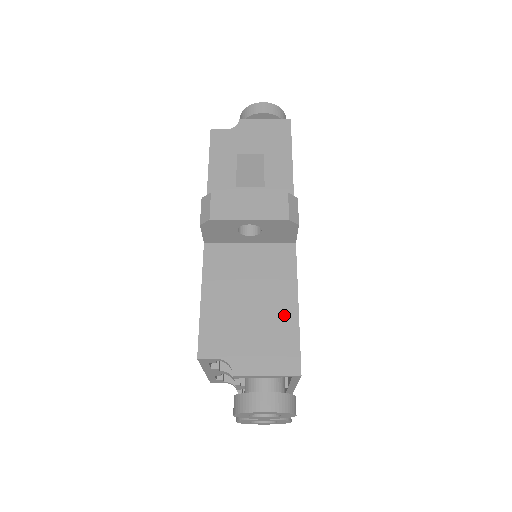
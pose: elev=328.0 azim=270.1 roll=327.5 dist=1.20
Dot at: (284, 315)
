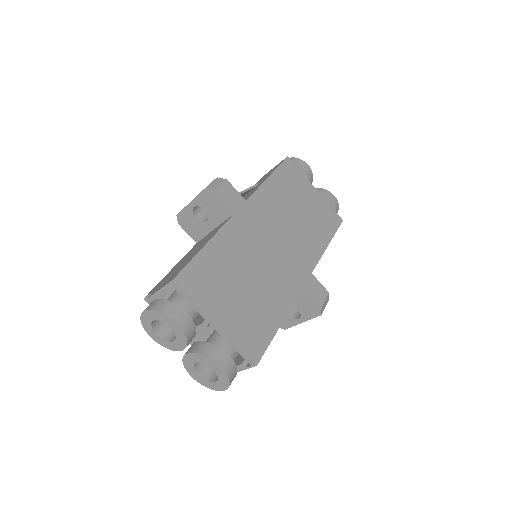
Dot at: (195, 253)
